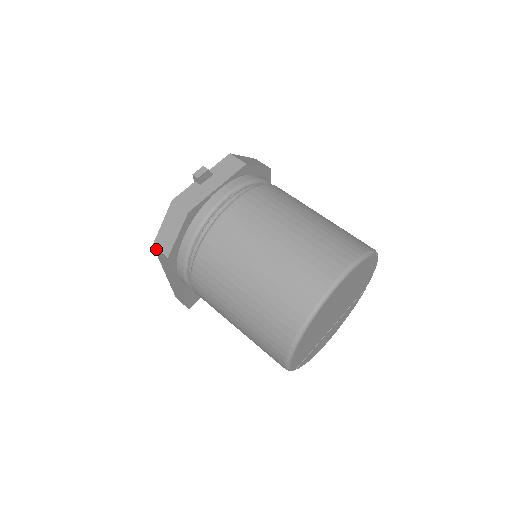
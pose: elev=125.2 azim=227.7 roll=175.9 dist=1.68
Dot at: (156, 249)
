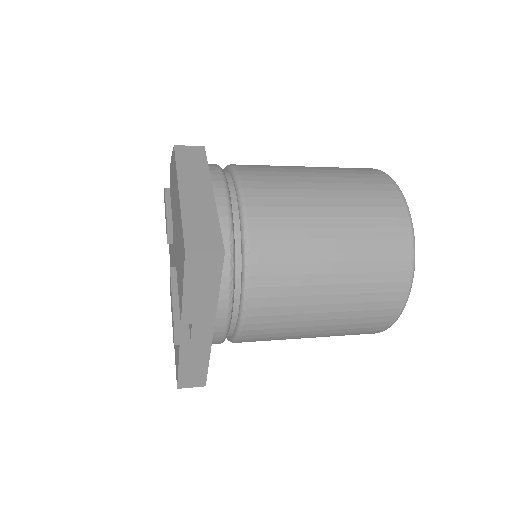
Dot at: (180, 147)
